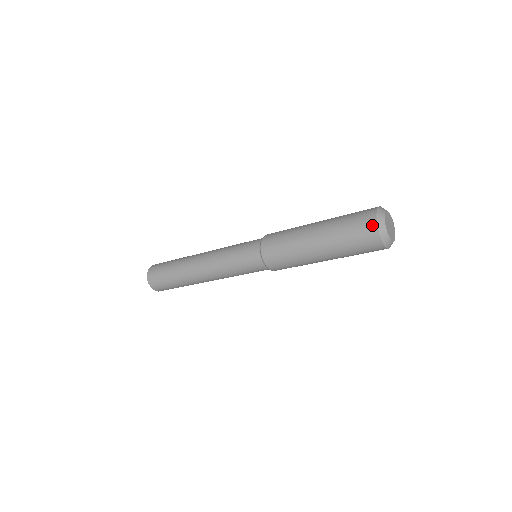
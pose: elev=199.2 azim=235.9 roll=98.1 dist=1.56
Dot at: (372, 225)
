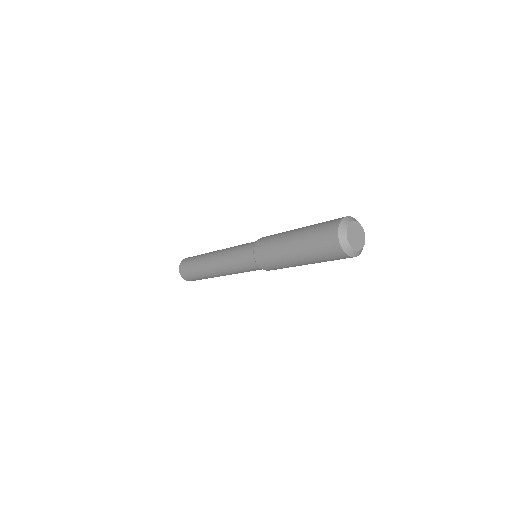
Dot at: (336, 223)
